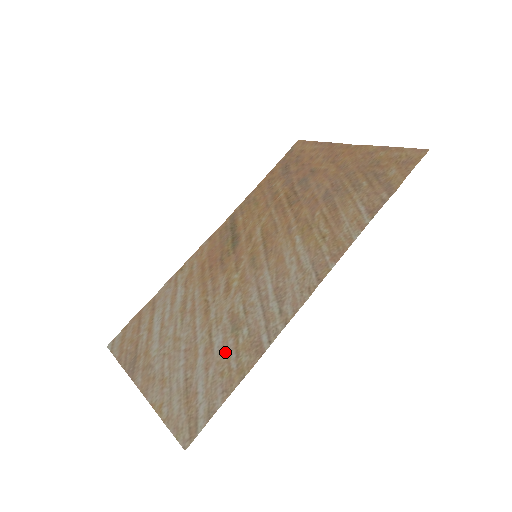
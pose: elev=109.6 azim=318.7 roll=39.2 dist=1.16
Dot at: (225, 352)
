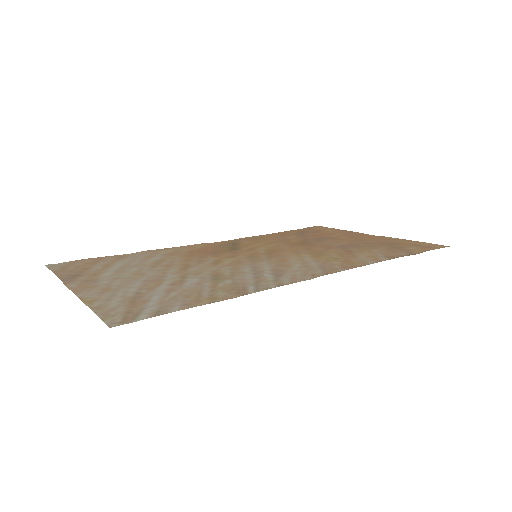
Dot at: (198, 287)
